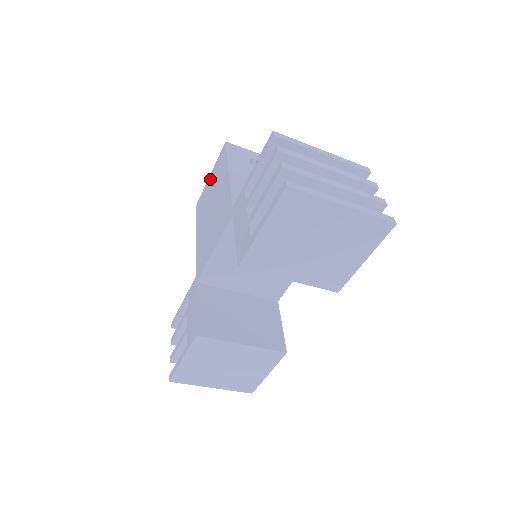
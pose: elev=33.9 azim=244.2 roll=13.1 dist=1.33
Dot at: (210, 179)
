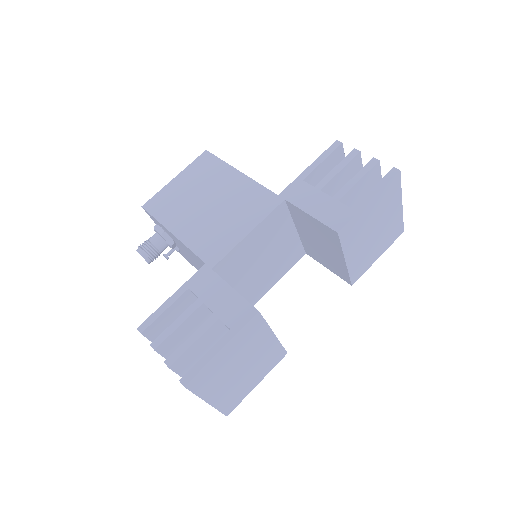
Dot at: (180, 180)
